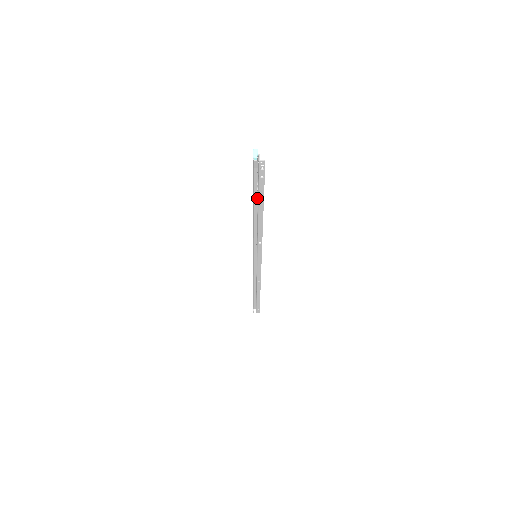
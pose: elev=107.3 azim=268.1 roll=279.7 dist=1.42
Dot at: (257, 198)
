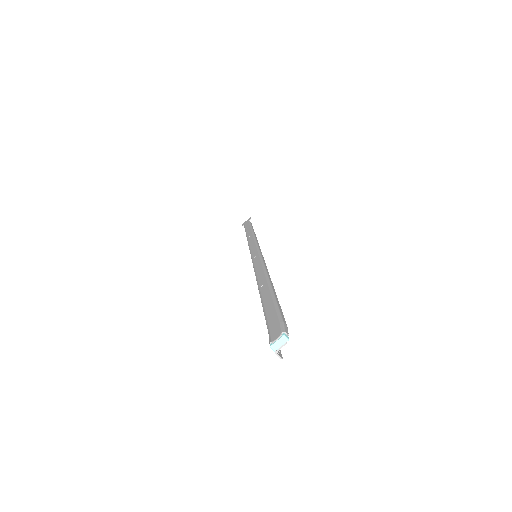
Dot at: occluded
